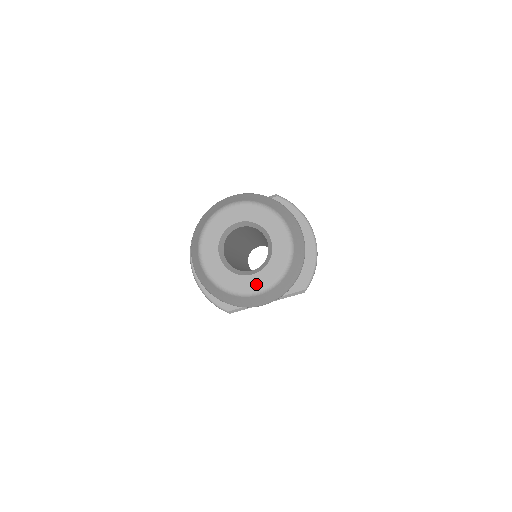
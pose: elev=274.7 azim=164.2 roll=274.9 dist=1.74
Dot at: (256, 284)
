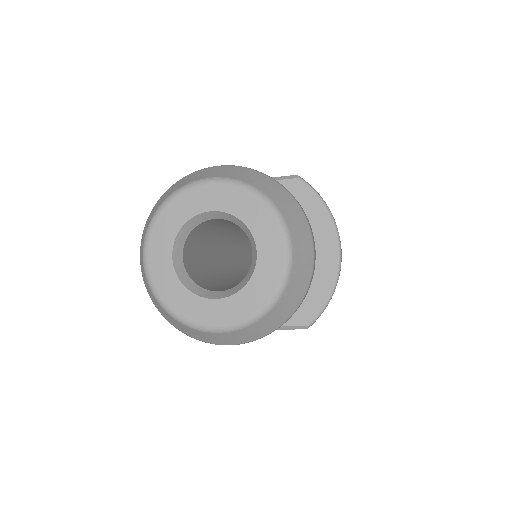
Dot at: (219, 315)
